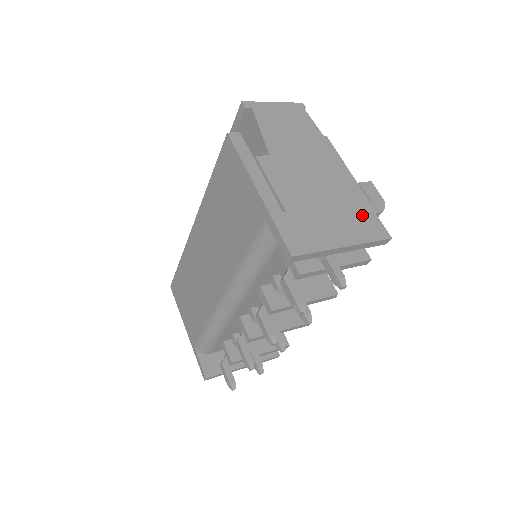
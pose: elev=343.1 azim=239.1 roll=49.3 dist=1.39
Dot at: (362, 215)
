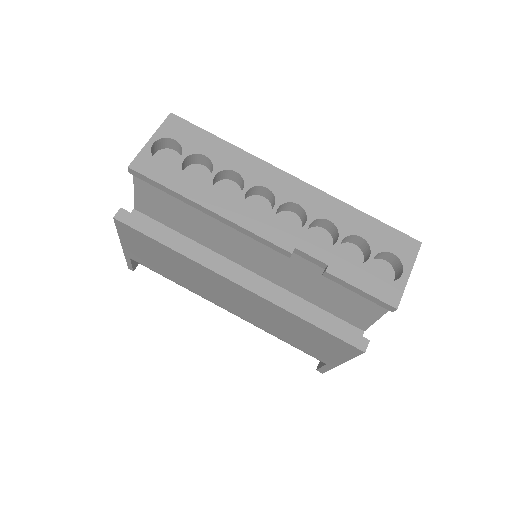
Dot at: occluded
